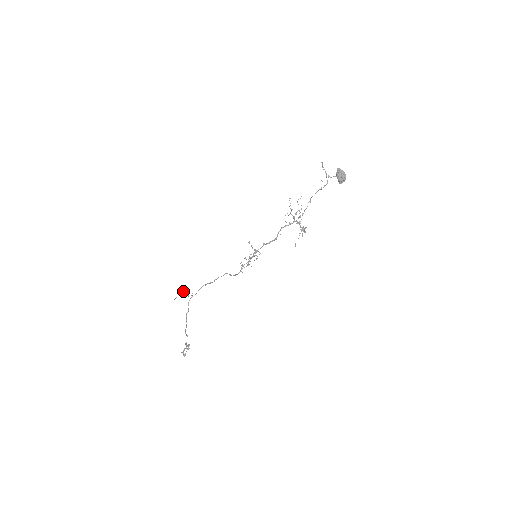
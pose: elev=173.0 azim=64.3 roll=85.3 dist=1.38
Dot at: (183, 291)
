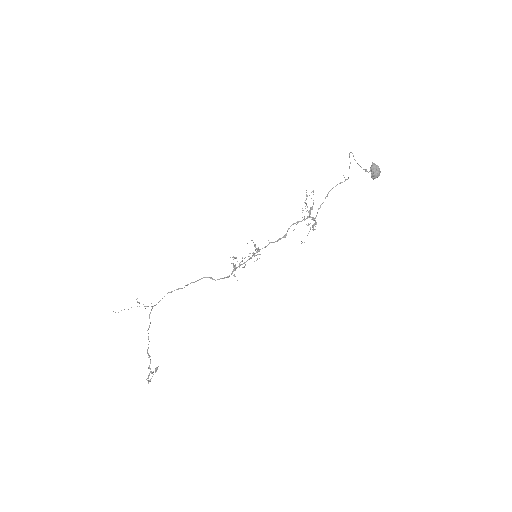
Dot at: (139, 302)
